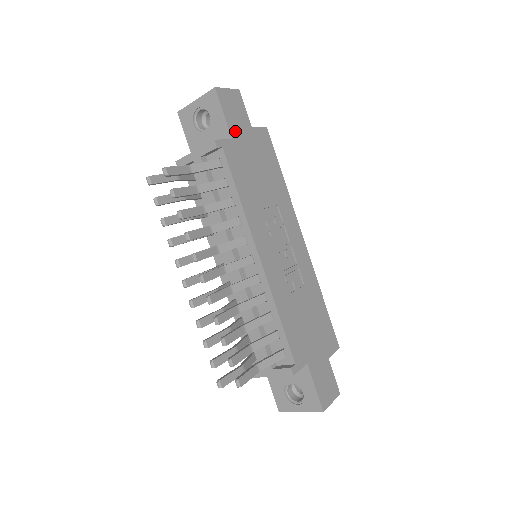
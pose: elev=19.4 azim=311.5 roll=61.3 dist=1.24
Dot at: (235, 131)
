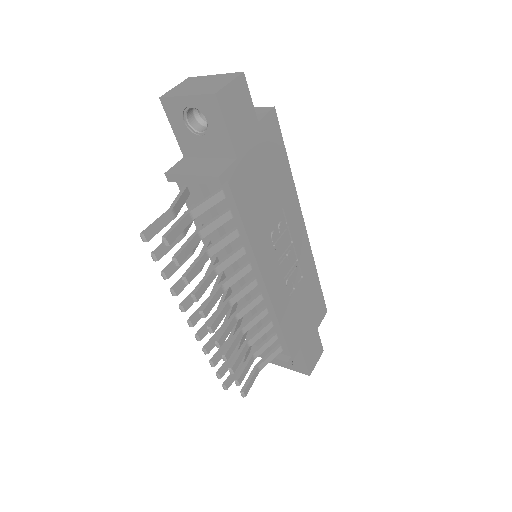
Dot at: (240, 144)
